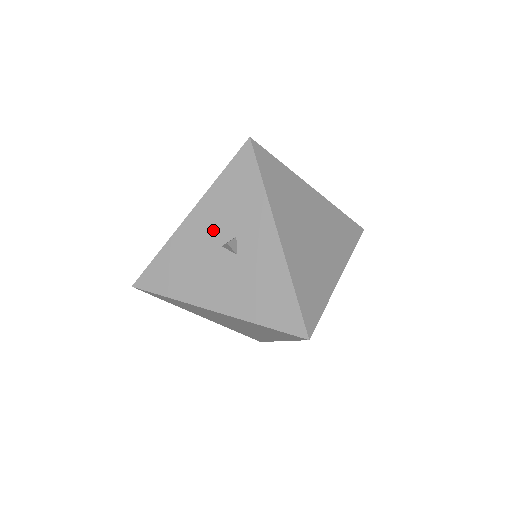
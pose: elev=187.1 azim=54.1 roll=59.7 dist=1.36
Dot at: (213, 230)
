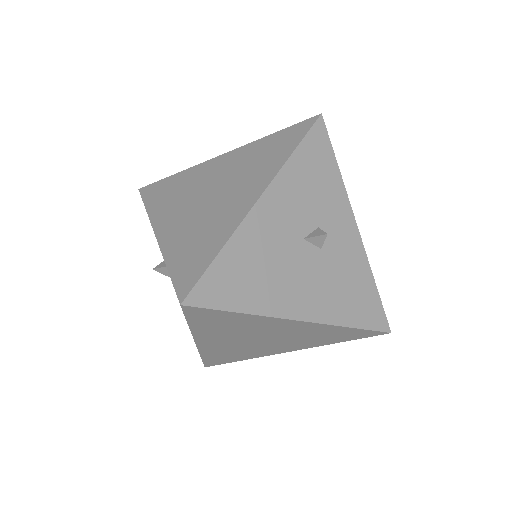
Dot at: (292, 219)
